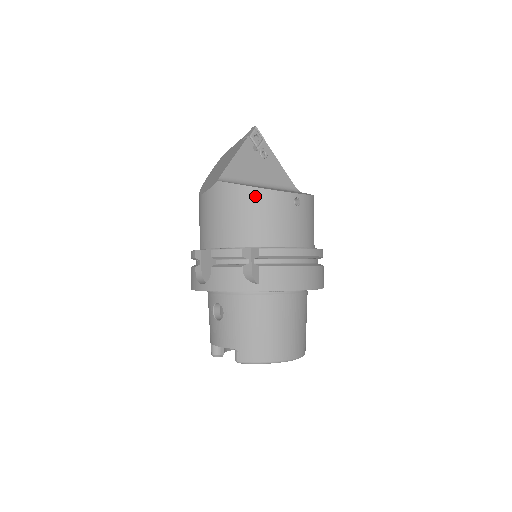
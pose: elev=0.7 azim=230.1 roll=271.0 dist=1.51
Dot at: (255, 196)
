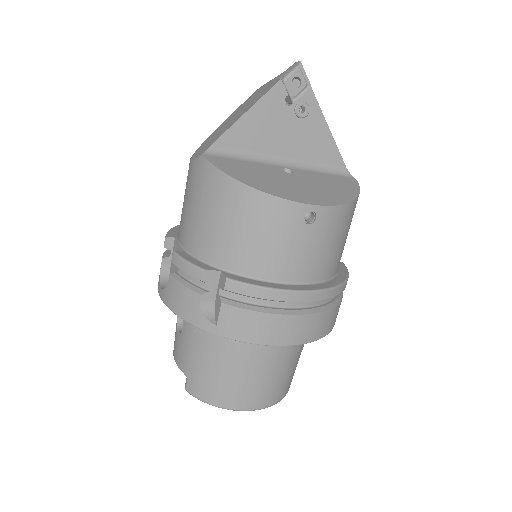
Dot at: (242, 198)
